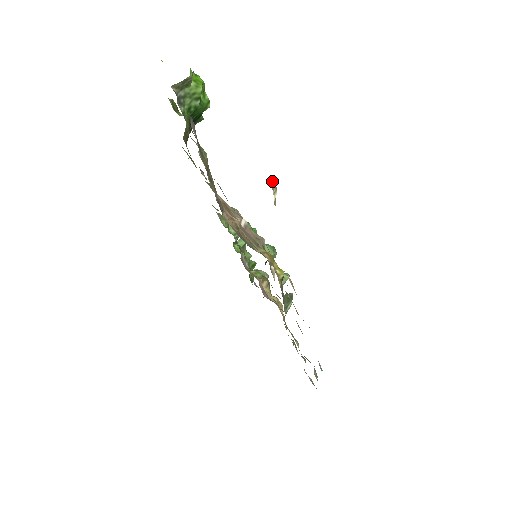
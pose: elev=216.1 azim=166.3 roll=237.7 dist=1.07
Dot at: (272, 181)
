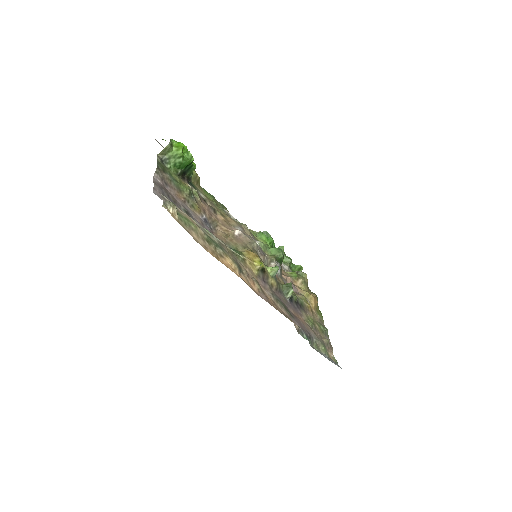
Dot at: (169, 202)
